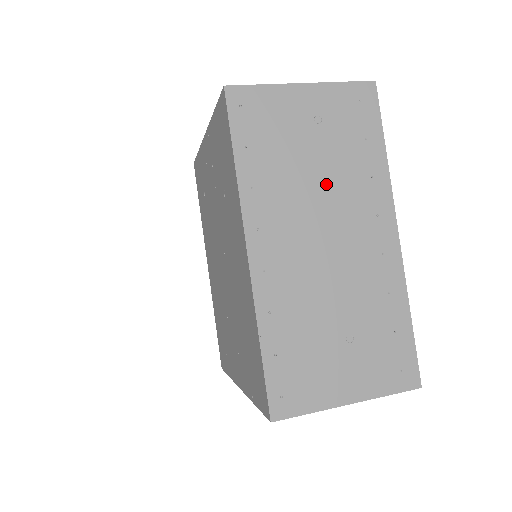
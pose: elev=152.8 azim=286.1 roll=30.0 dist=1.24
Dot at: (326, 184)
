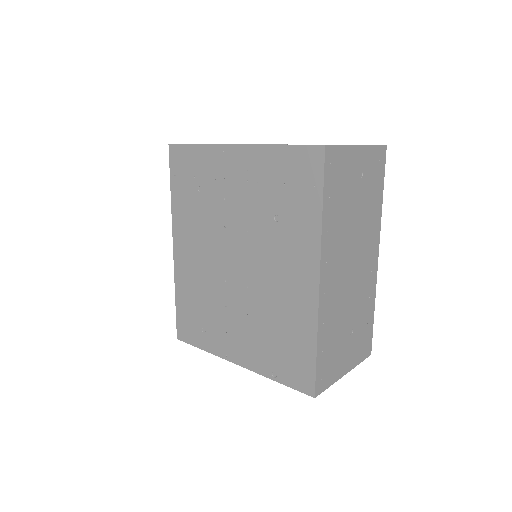
Dot at: (358, 225)
